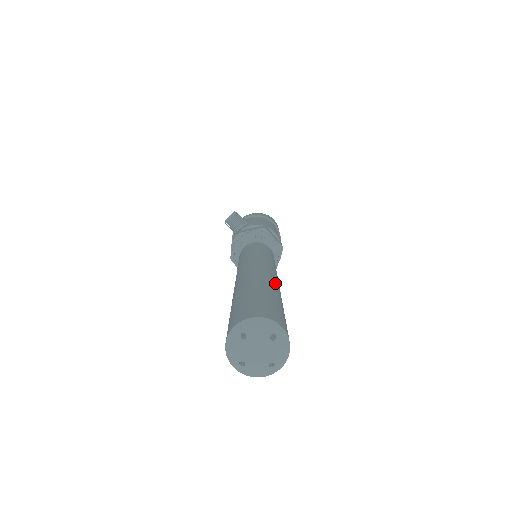
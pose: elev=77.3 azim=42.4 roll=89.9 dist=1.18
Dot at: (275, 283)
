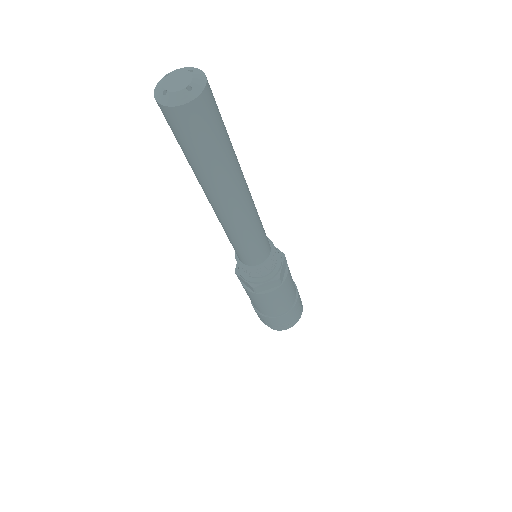
Dot at: occluded
